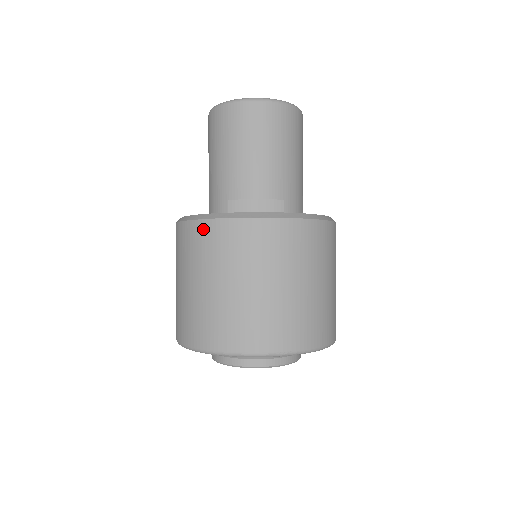
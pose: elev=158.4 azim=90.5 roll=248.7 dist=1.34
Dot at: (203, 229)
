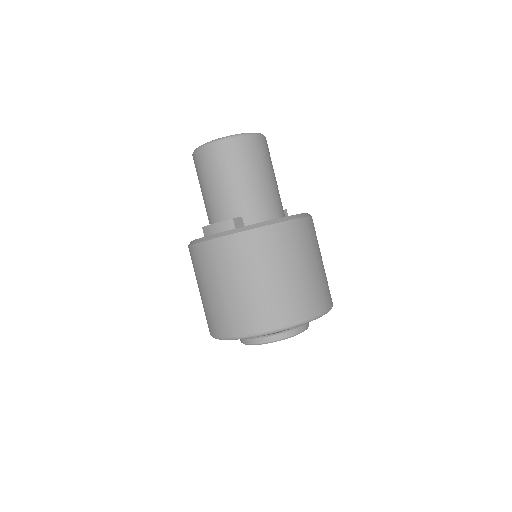
Dot at: (190, 253)
